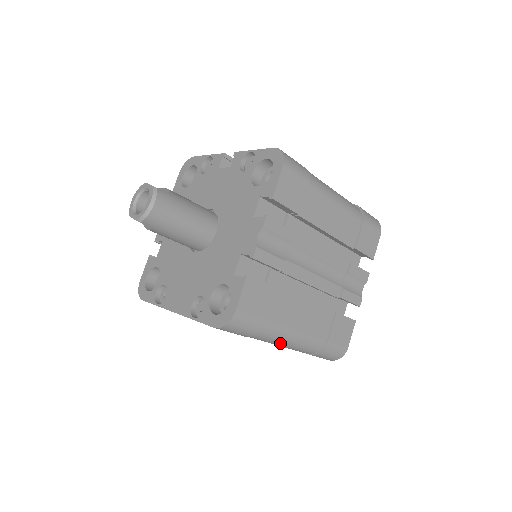
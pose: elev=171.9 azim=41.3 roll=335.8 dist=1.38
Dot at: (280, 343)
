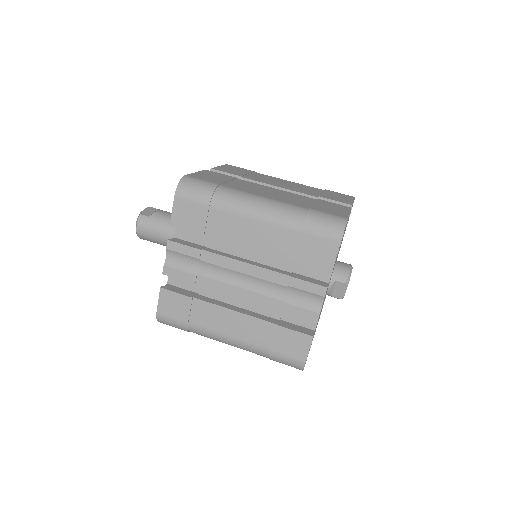
Dot at: (222, 342)
